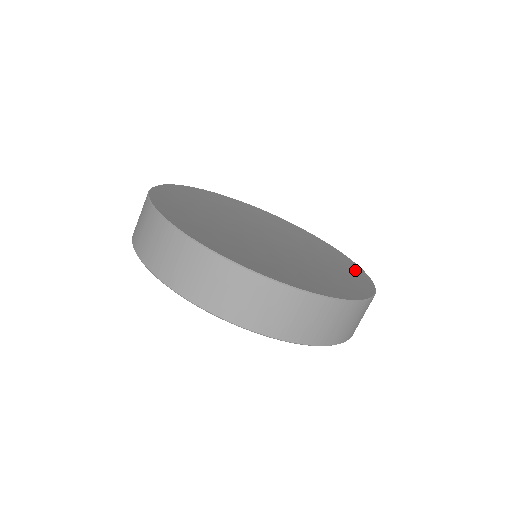
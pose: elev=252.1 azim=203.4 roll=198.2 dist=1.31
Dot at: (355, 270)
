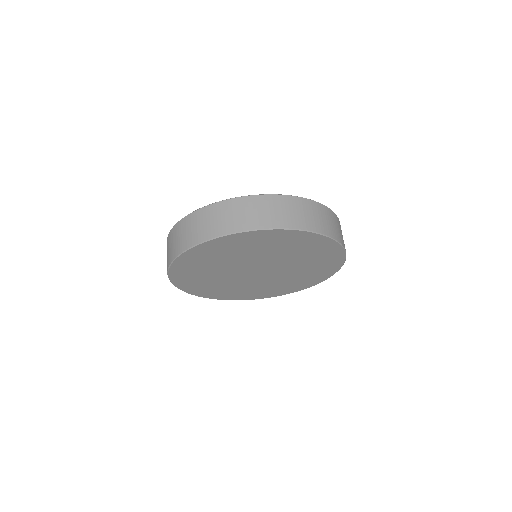
Dot at: occluded
